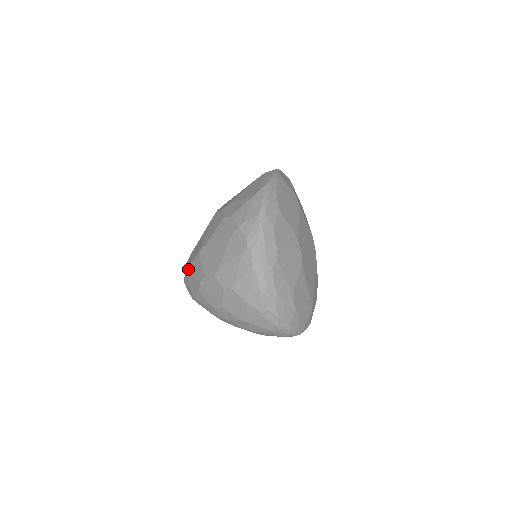
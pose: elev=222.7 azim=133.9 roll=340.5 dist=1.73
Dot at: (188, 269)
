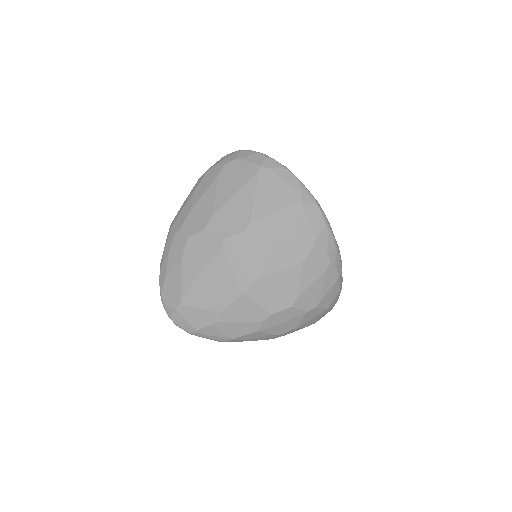
Dot at: (215, 317)
